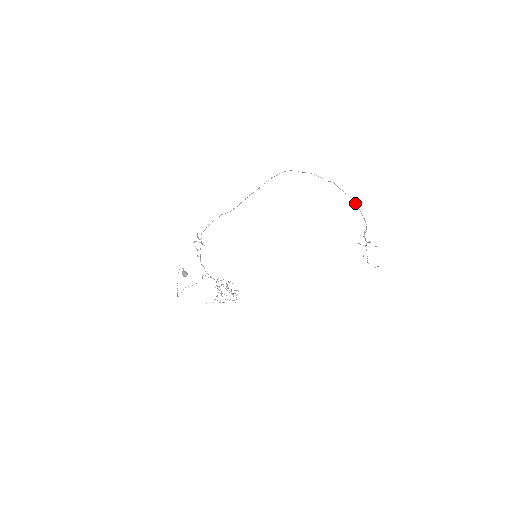
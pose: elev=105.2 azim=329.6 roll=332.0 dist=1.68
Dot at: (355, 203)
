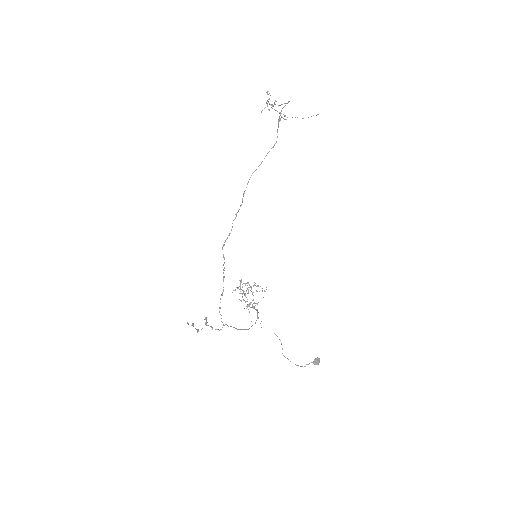
Dot at: (284, 106)
